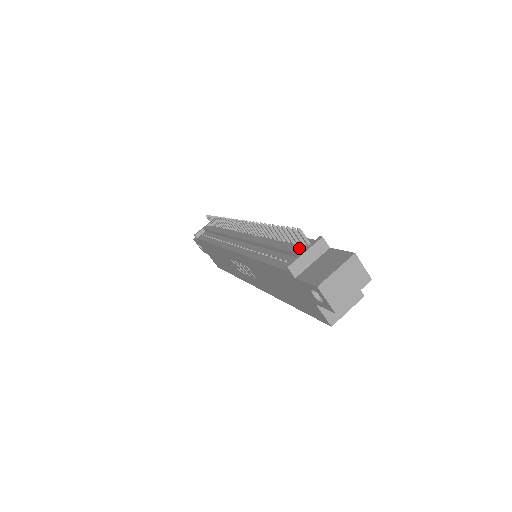
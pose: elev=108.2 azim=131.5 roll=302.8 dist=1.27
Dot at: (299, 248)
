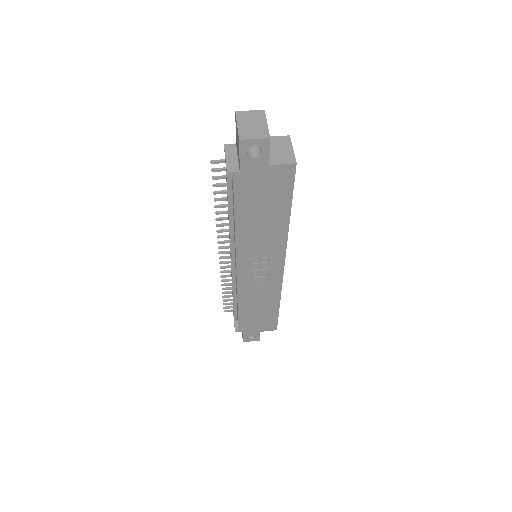
Dot at: occluded
